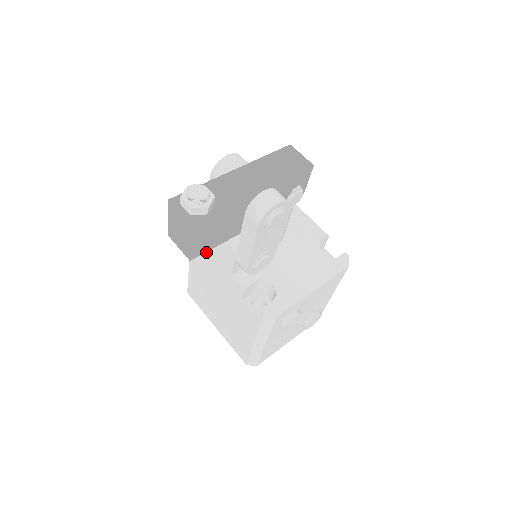
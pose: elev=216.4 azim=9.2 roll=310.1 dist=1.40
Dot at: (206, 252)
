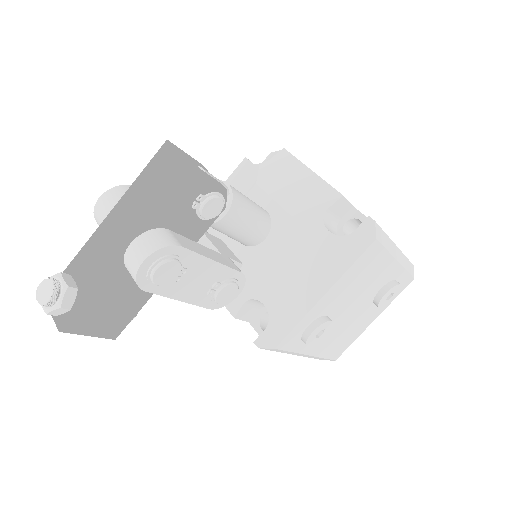
Dot at: occluded
